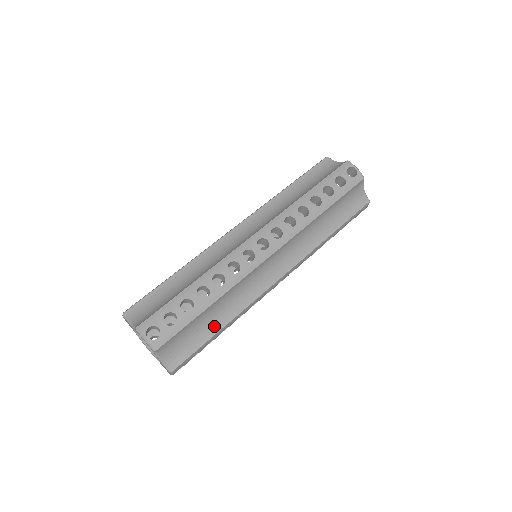
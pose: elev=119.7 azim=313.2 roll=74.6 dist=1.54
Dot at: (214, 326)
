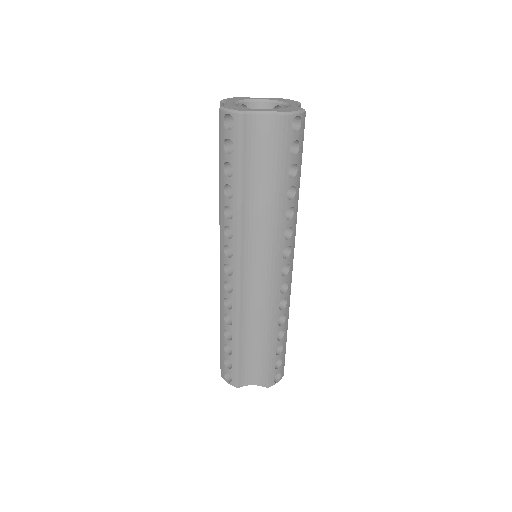
Dot at: occluded
